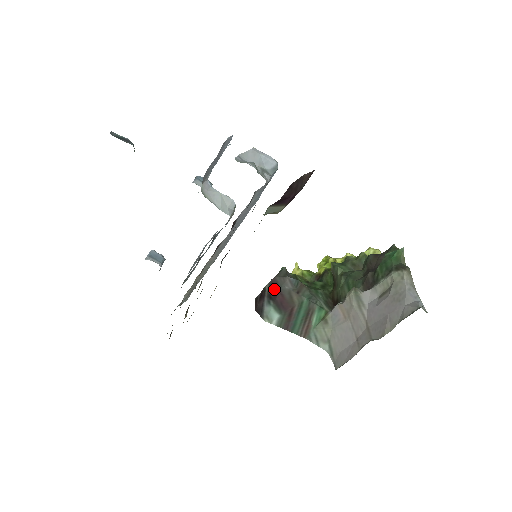
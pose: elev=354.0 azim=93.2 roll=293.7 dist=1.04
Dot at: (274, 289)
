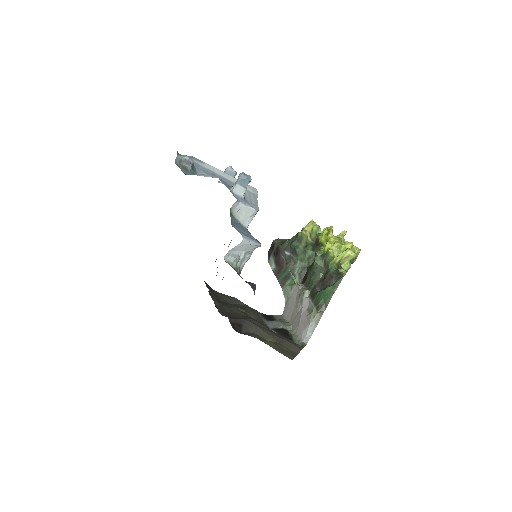
Dot at: (277, 252)
